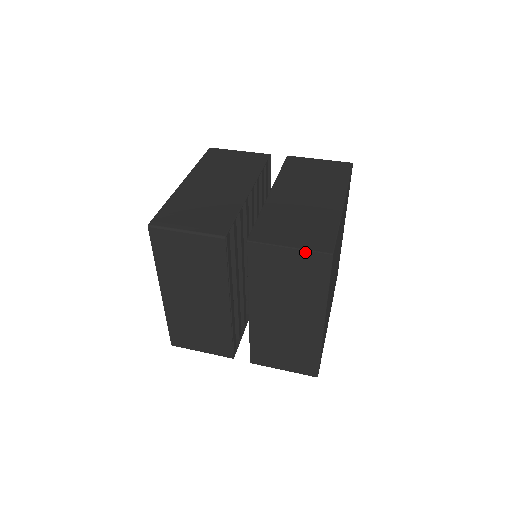
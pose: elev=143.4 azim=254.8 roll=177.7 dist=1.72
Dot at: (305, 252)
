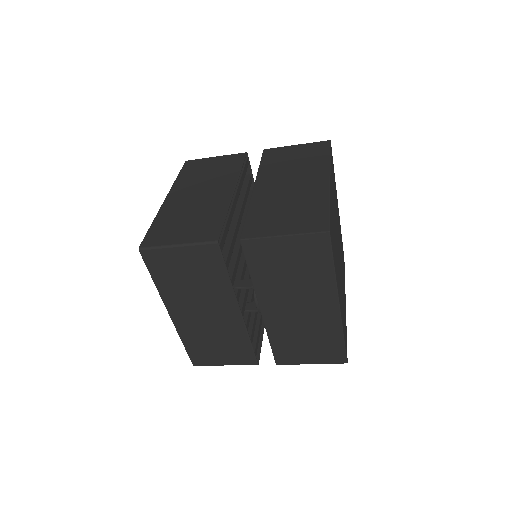
Dot at: (309, 144)
